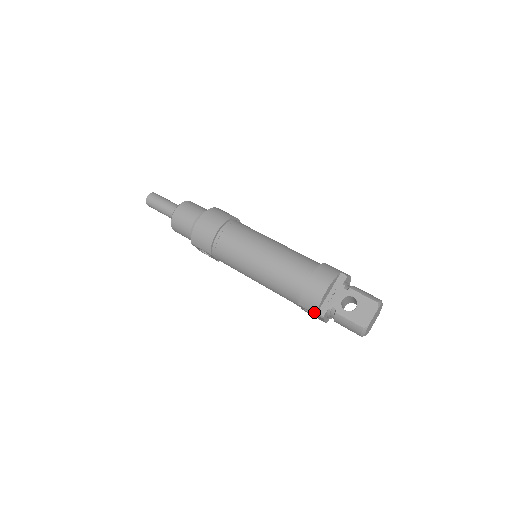
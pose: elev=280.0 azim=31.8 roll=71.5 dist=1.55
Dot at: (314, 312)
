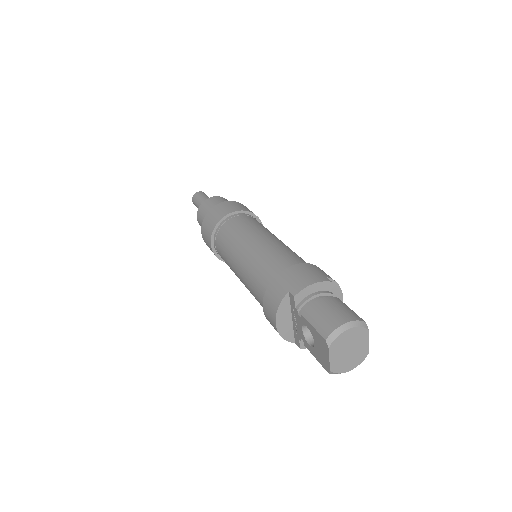
Dot at: (294, 341)
